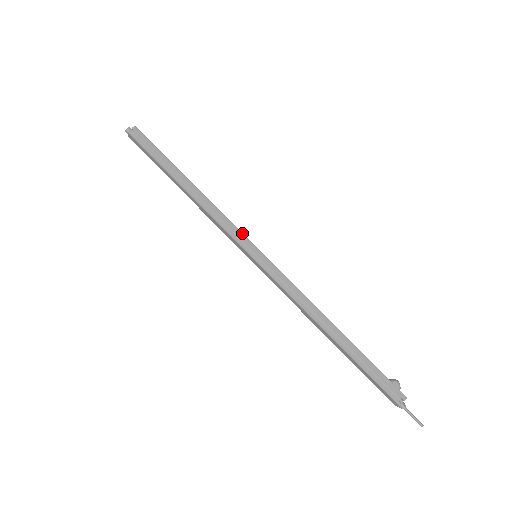
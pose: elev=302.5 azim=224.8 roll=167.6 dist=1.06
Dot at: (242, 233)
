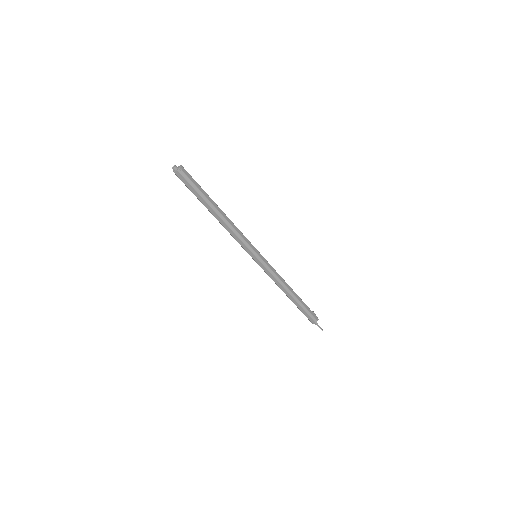
Dot at: occluded
